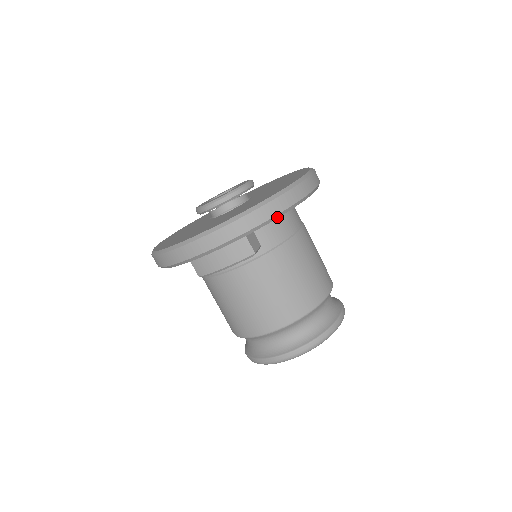
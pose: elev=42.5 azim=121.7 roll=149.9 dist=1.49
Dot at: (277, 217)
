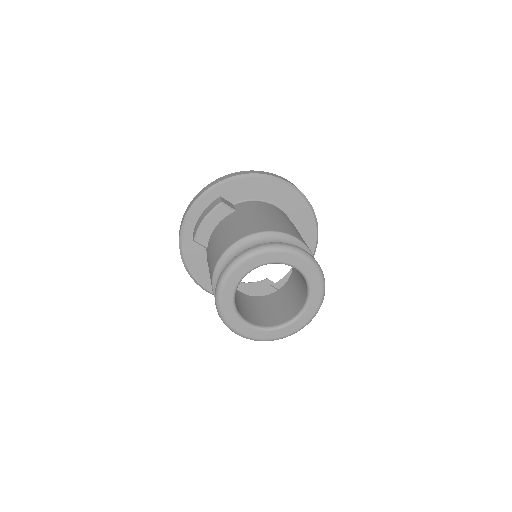
Dot at: (238, 178)
